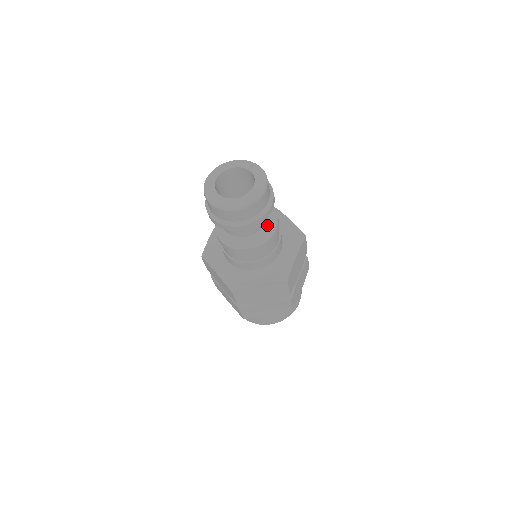
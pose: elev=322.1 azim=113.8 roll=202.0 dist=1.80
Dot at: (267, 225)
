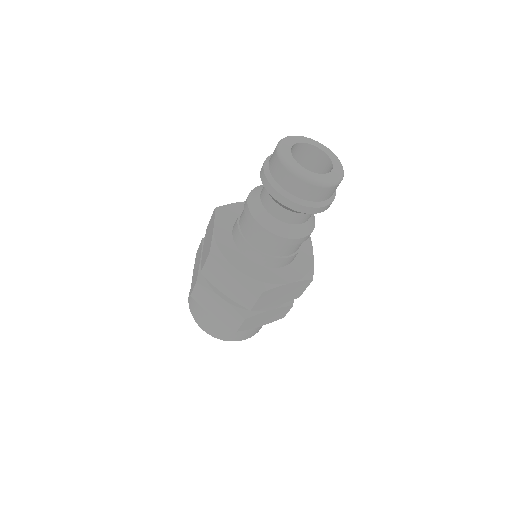
Dot at: (297, 226)
